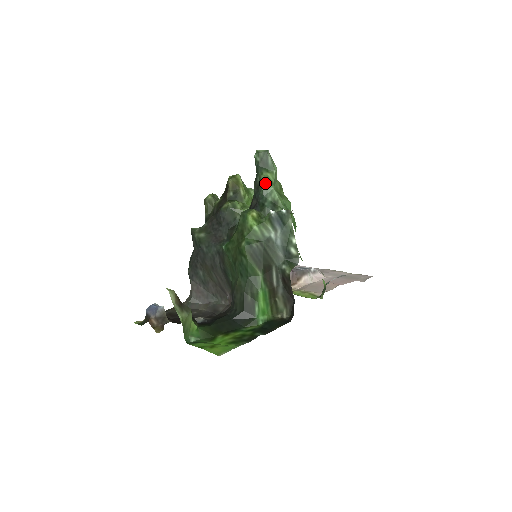
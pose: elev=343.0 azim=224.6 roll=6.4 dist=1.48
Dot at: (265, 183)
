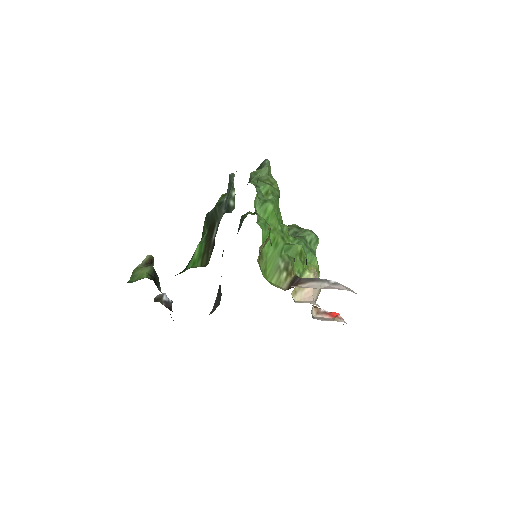
Dot at: (251, 176)
